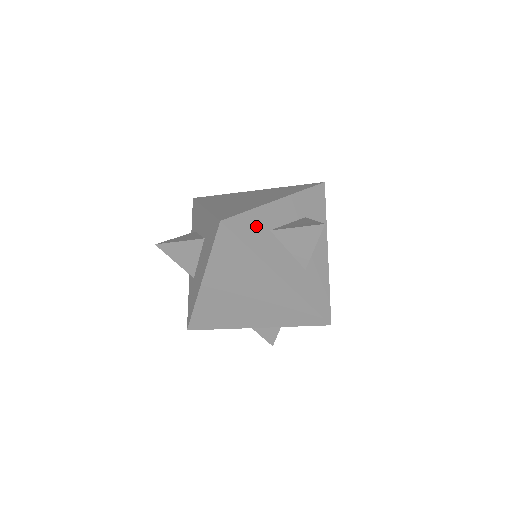
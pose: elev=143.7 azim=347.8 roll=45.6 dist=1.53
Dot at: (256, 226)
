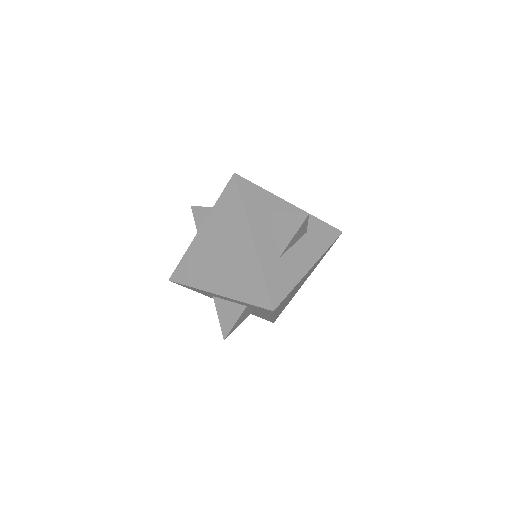
Dot at: (259, 199)
